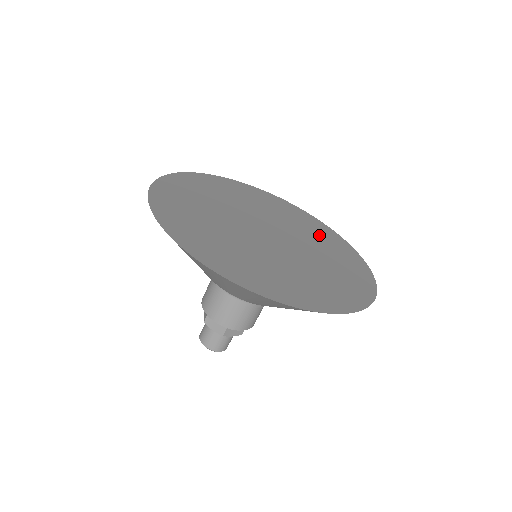
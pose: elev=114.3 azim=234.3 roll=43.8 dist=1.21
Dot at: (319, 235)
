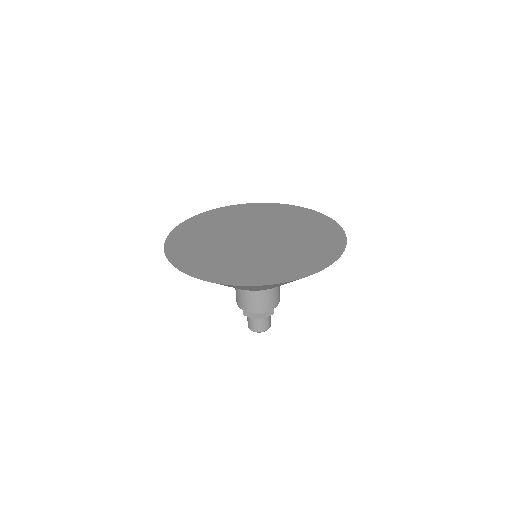
Dot at: (301, 221)
